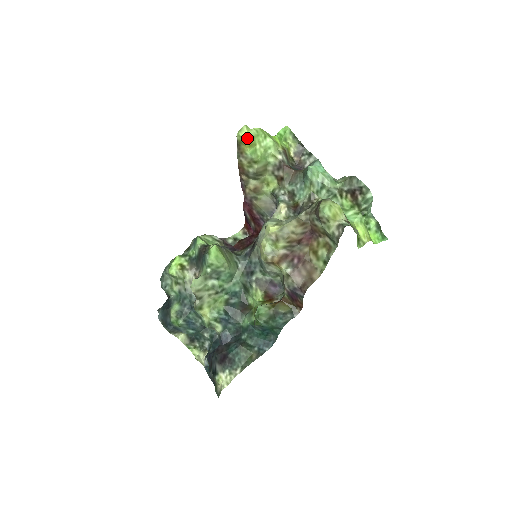
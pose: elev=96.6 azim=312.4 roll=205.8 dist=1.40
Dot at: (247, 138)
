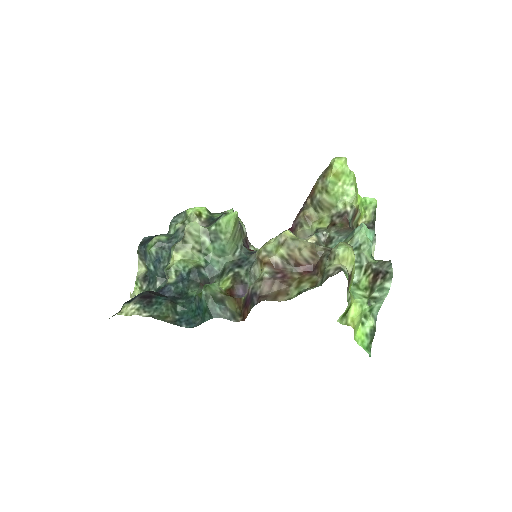
Dot at: (338, 167)
